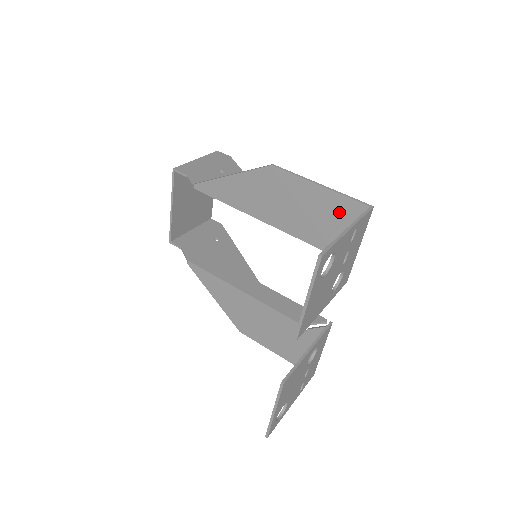
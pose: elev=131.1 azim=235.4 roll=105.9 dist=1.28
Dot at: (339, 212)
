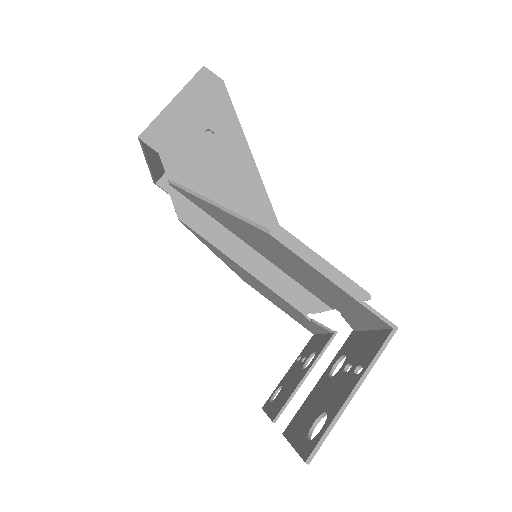
Dot at: (354, 307)
